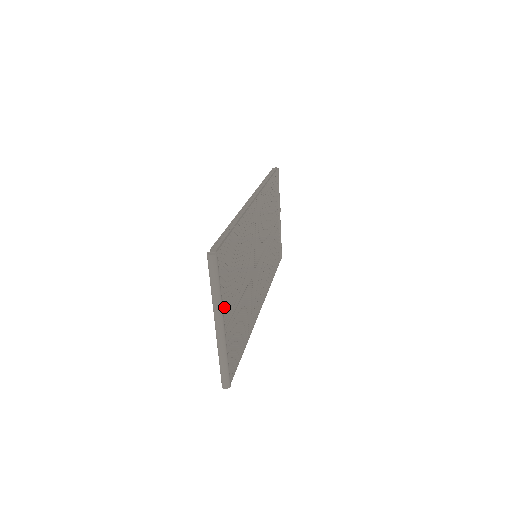
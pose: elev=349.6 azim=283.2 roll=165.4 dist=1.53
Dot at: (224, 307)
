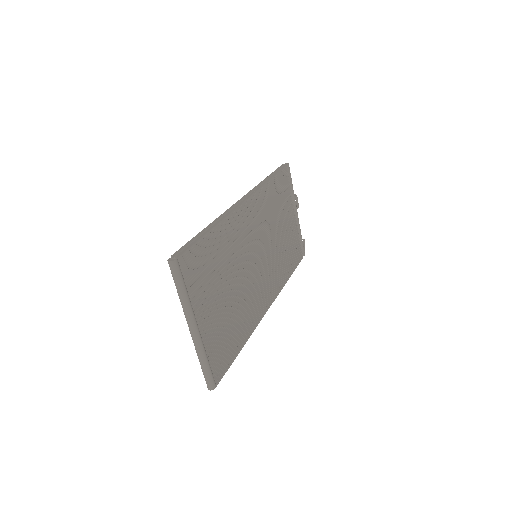
Dot at: (198, 310)
